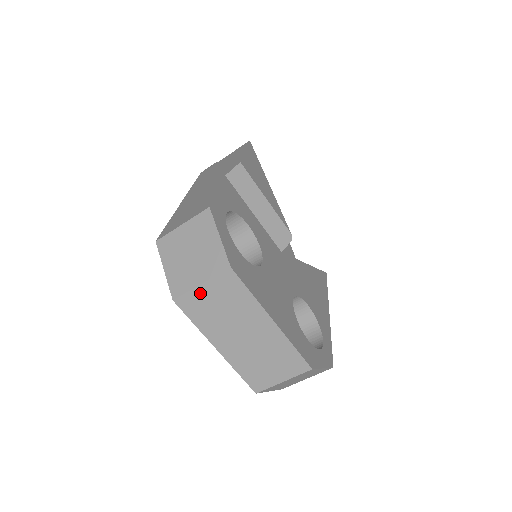
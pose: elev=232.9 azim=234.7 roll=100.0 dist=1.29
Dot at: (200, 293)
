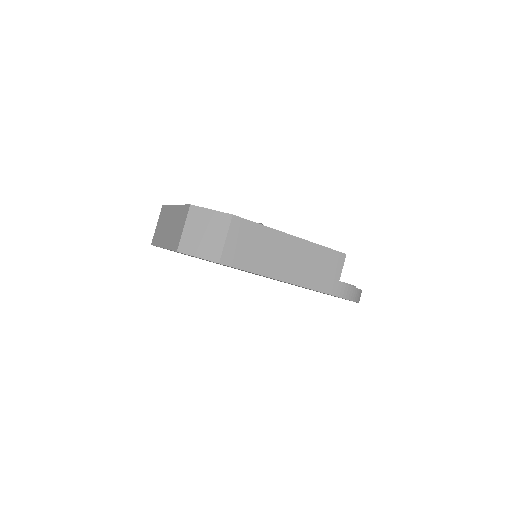
Dot at: (157, 229)
